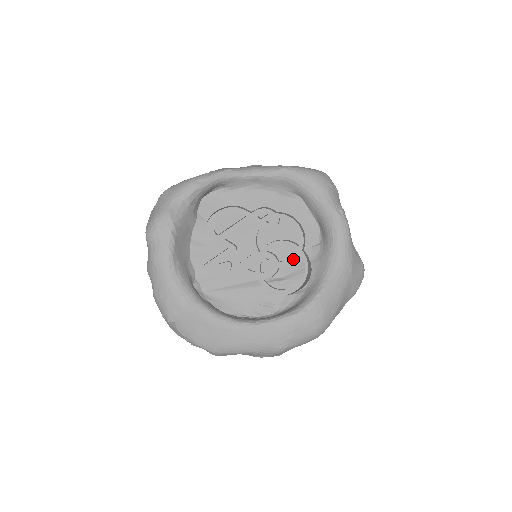
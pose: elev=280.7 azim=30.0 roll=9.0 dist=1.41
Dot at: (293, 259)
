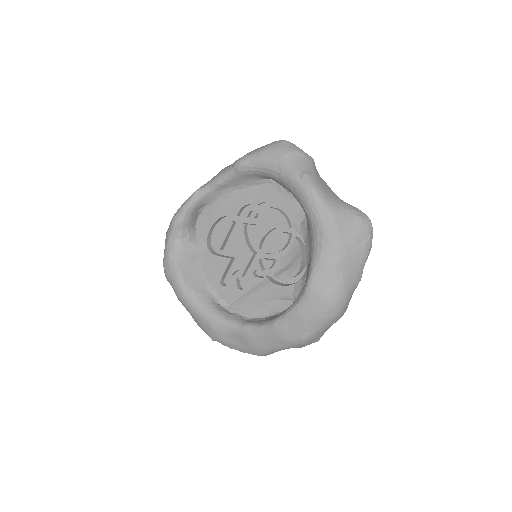
Dot at: occluded
